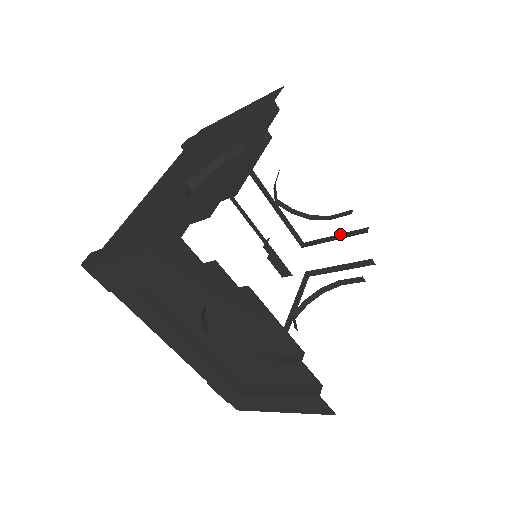
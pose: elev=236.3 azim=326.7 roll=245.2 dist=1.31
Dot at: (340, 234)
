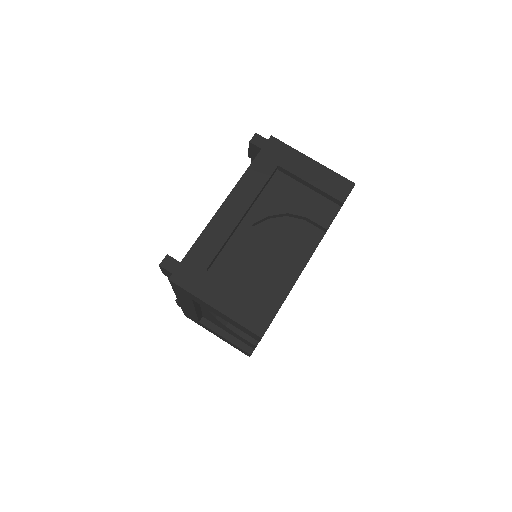
Dot at: occluded
